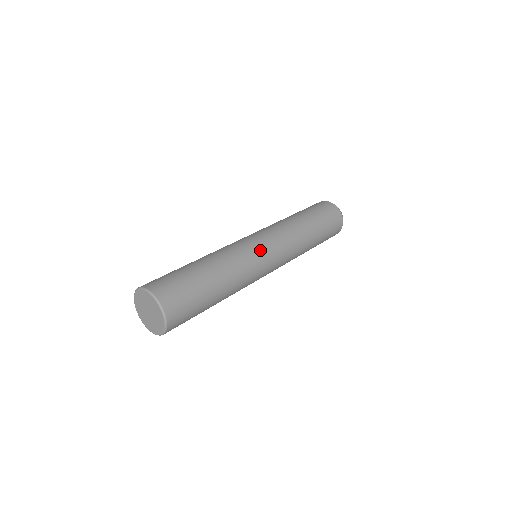
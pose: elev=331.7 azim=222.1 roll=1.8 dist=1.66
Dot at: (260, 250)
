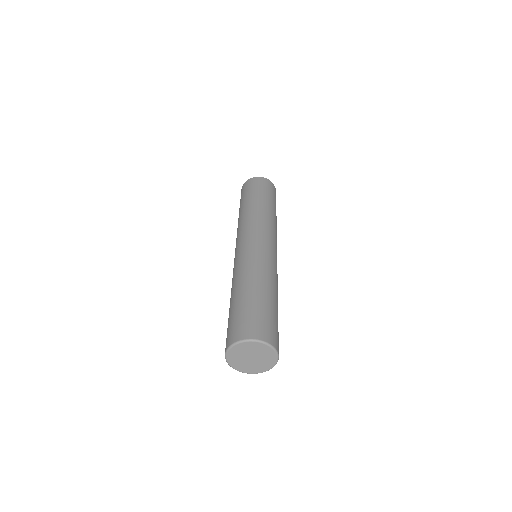
Dot at: (258, 246)
